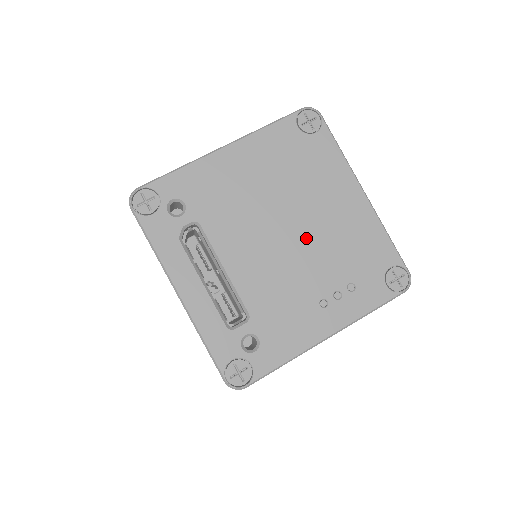
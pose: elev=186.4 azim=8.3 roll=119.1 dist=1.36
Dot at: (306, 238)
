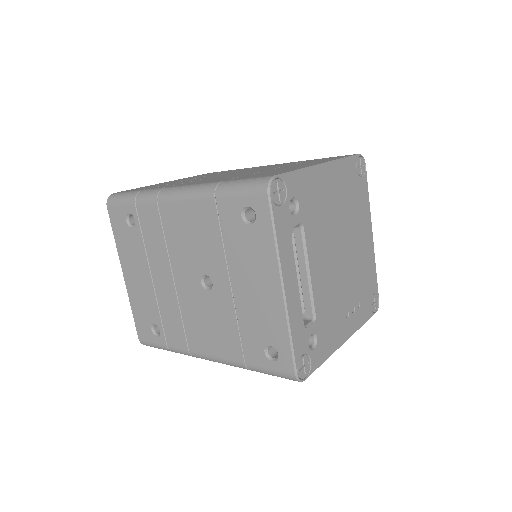
Dot at: (348, 260)
